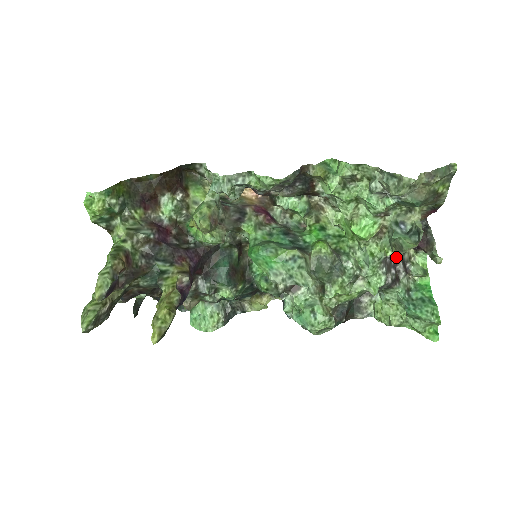
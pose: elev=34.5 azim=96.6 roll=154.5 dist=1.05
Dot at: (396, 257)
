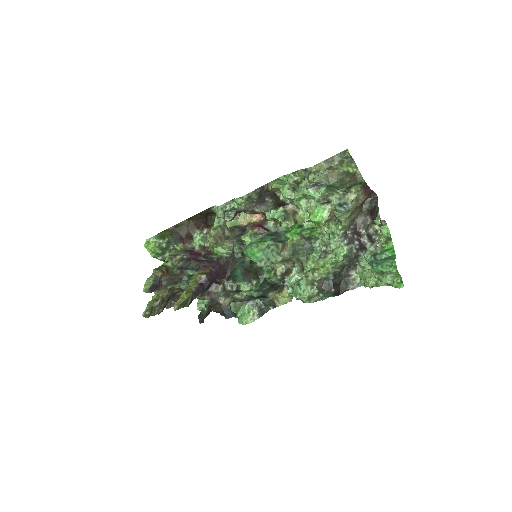
Dot at: (360, 233)
